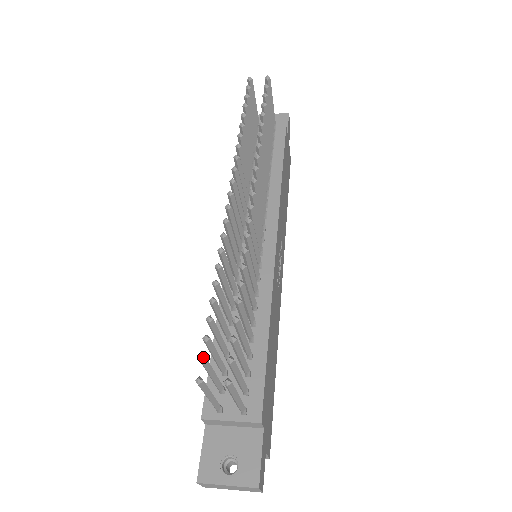
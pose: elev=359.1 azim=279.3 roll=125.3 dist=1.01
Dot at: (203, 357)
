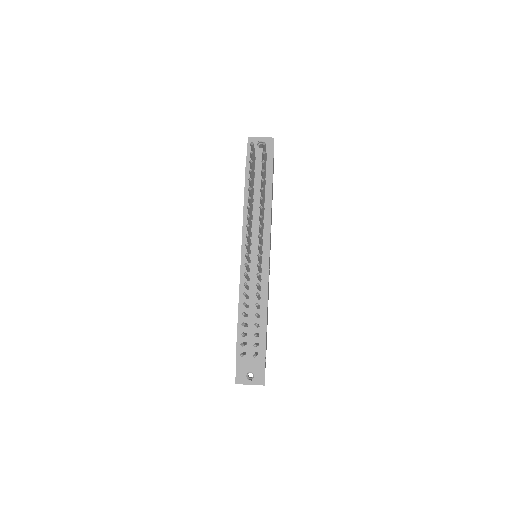
Dot at: (243, 345)
